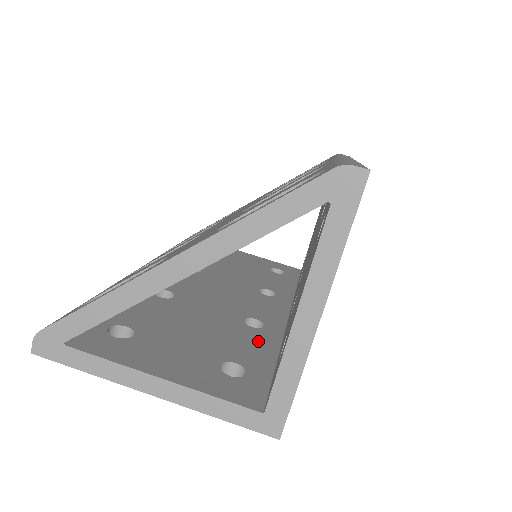
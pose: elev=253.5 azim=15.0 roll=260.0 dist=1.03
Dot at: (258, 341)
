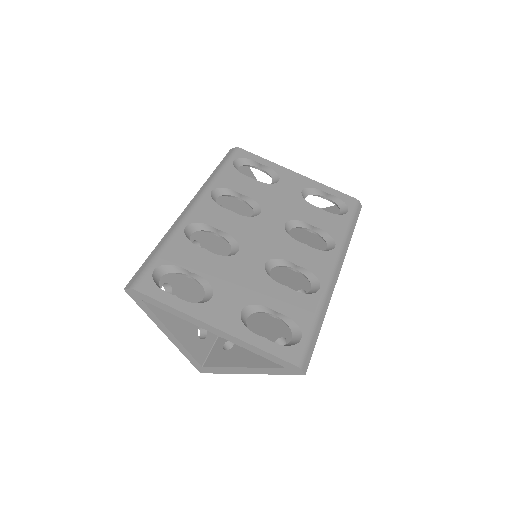
Dot at: occluded
